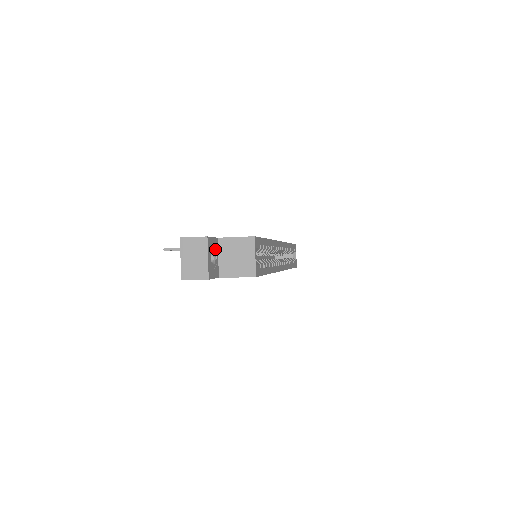
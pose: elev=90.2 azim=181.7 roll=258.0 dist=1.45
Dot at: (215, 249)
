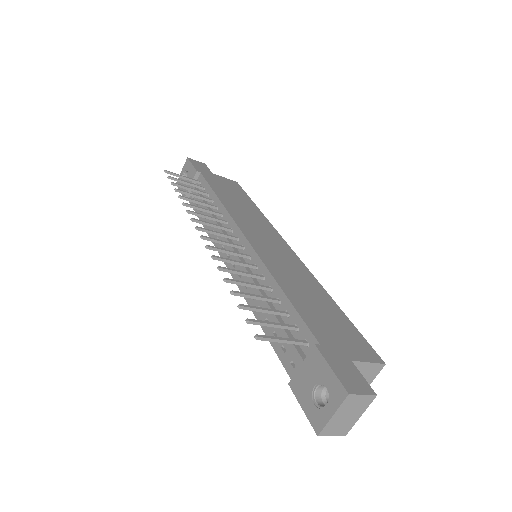
Dot at: occluded
